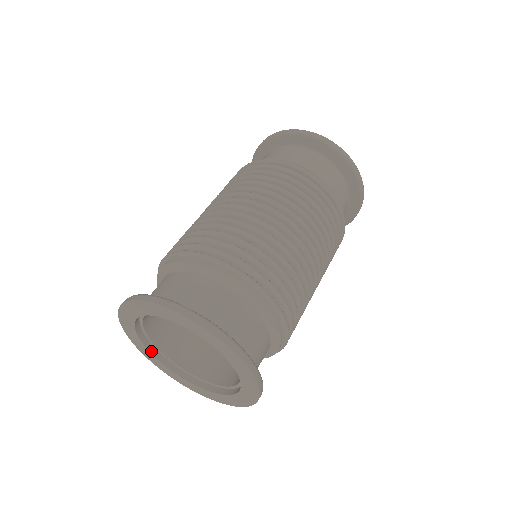
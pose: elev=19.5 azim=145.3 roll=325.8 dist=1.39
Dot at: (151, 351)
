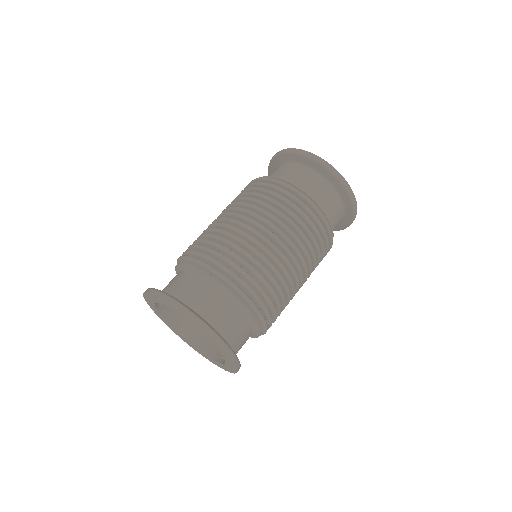
Dot at: (157, 308)
